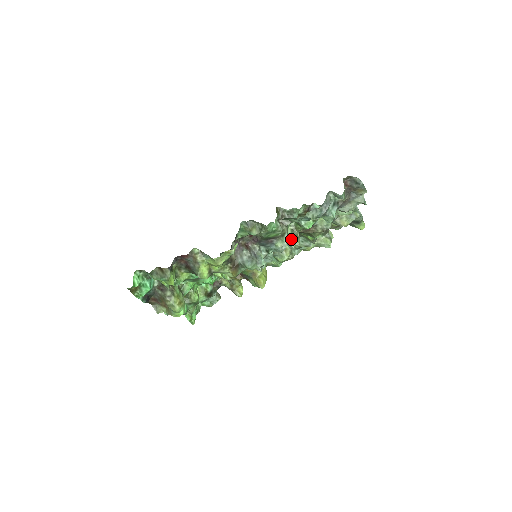
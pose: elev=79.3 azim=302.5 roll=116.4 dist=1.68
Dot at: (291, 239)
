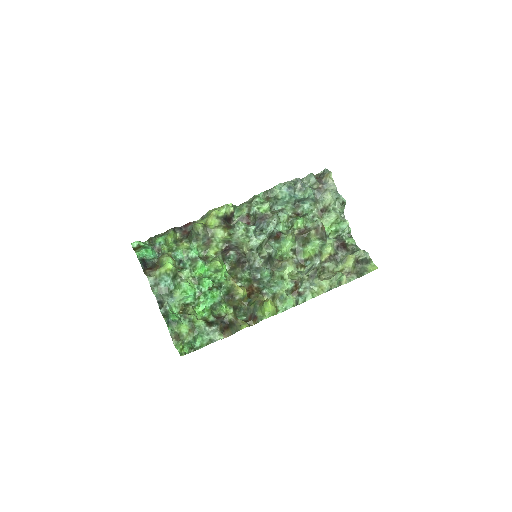
Dot at: occluded
